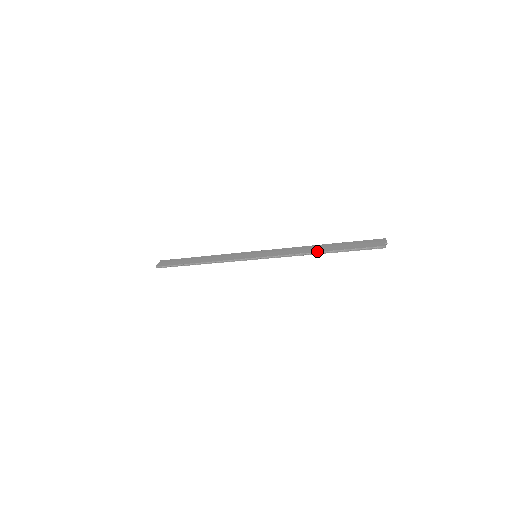
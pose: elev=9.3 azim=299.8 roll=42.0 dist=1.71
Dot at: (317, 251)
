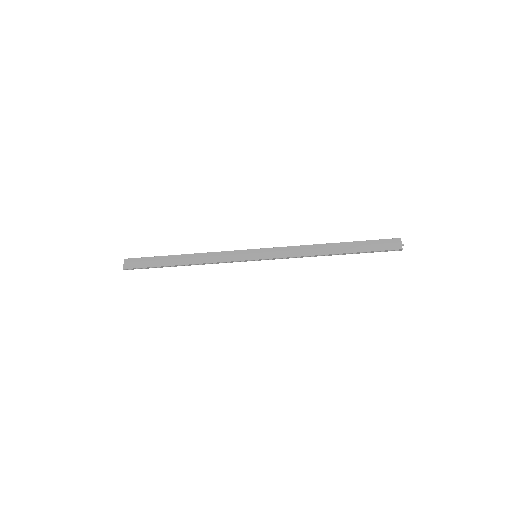
Dot at: (330, 253)
